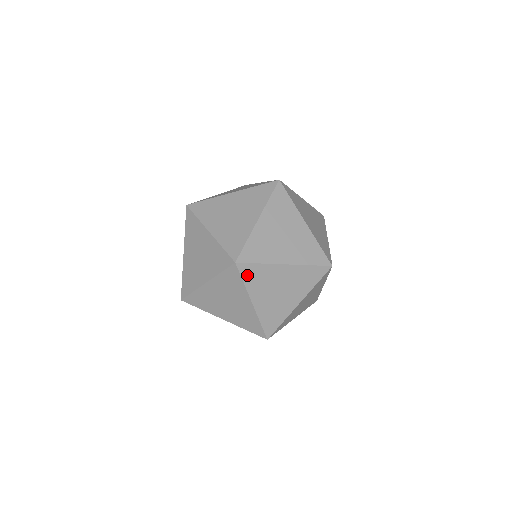
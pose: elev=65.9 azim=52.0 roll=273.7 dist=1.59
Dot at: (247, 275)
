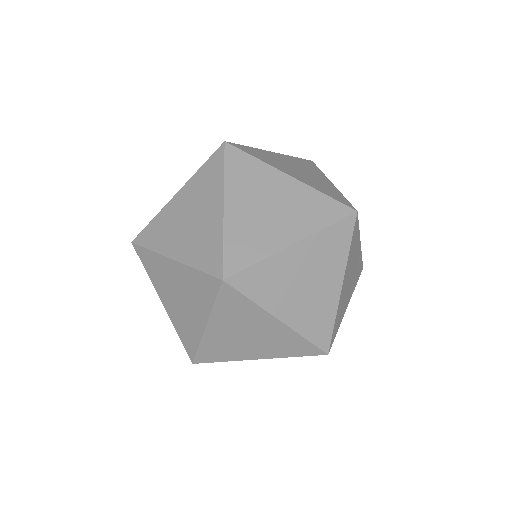
Dot at: (249, 288)
